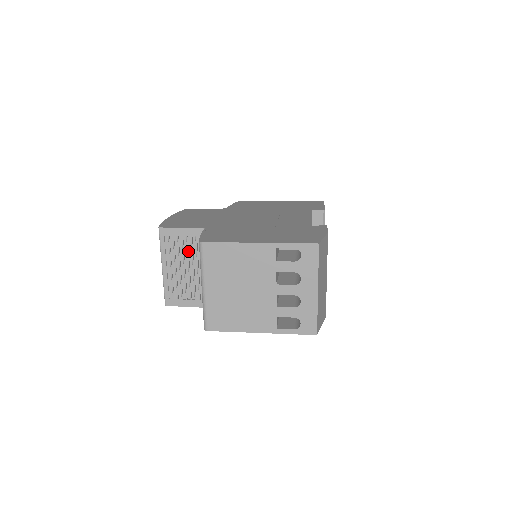
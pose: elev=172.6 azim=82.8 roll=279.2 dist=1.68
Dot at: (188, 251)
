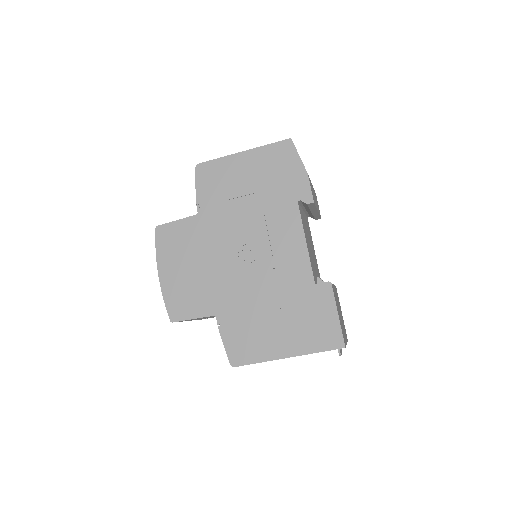
Dot at: occluded
